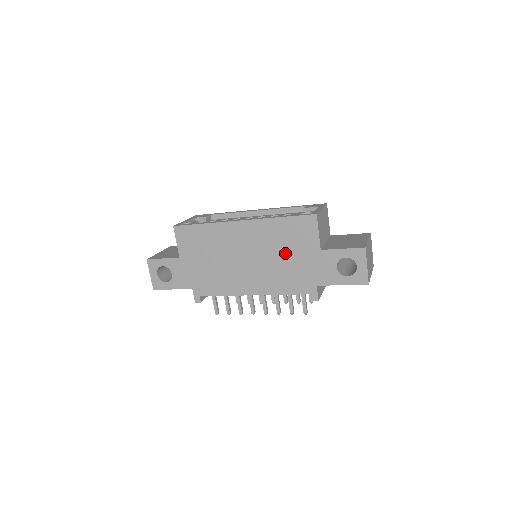
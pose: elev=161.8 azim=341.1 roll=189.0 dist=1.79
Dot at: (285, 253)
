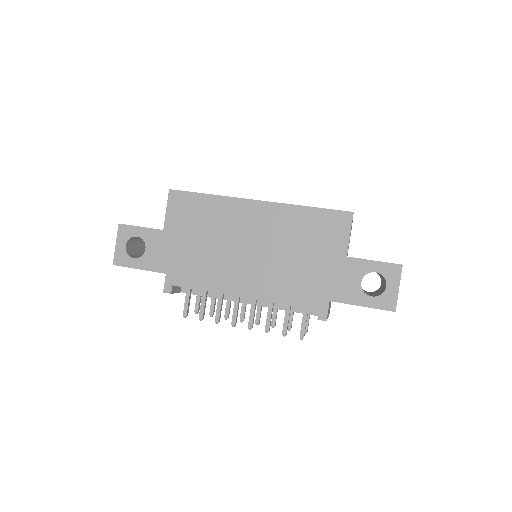
Dot at: (301, 251)
